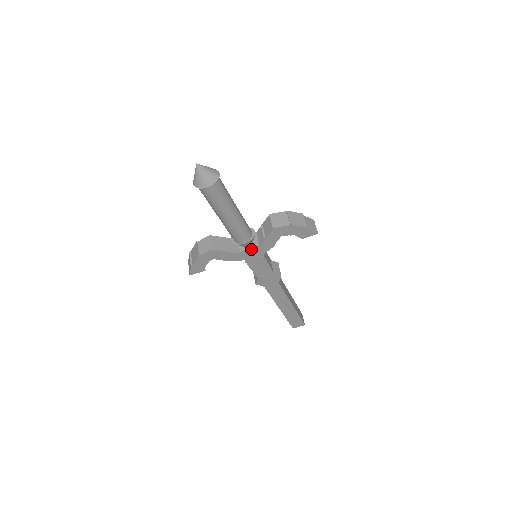
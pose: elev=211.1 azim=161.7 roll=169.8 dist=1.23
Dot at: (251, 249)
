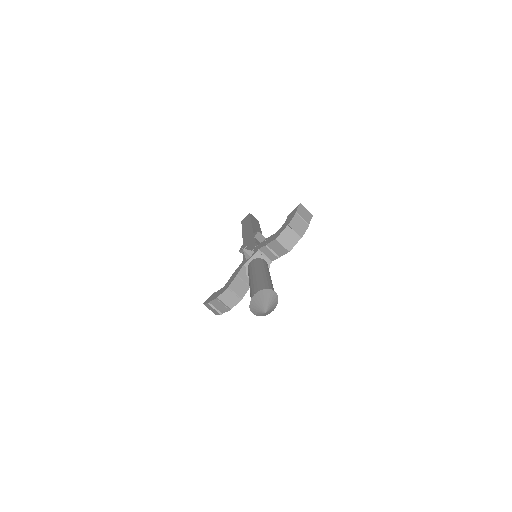
Dot at: occluded
